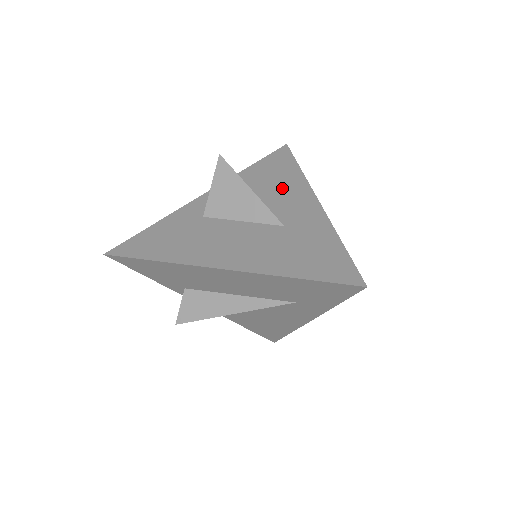
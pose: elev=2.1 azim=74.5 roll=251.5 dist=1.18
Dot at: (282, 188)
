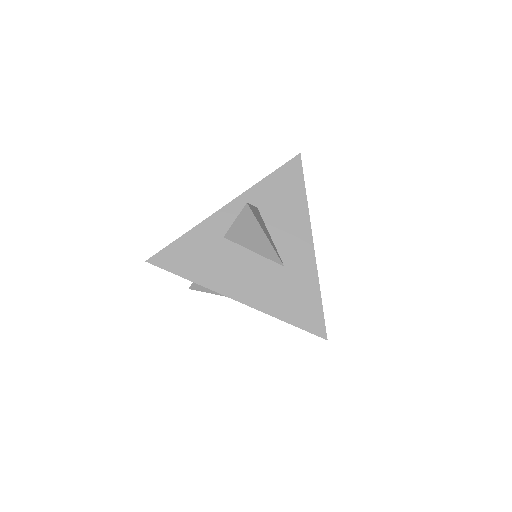
Dot at: (288, 219)
